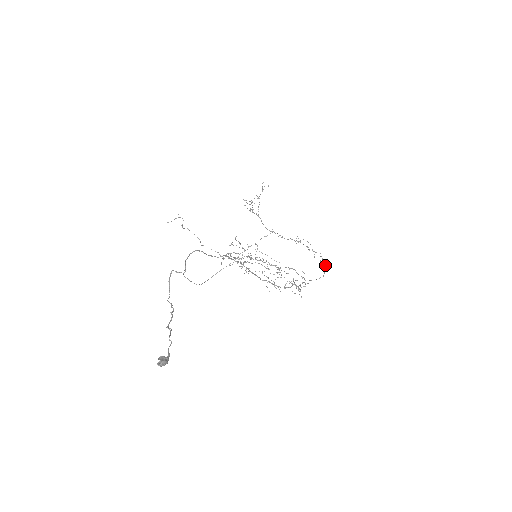
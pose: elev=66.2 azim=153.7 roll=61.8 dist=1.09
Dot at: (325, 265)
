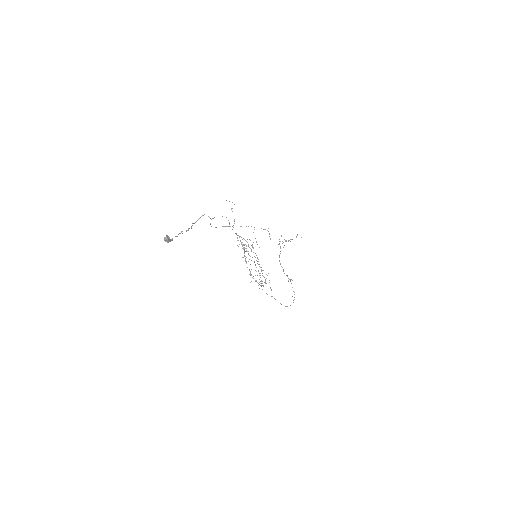
Dot at: occluded
